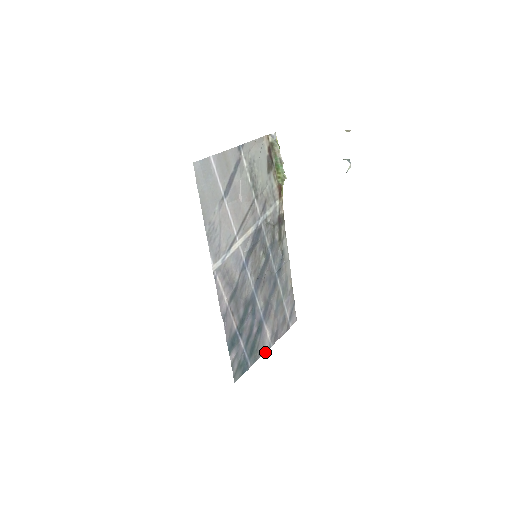
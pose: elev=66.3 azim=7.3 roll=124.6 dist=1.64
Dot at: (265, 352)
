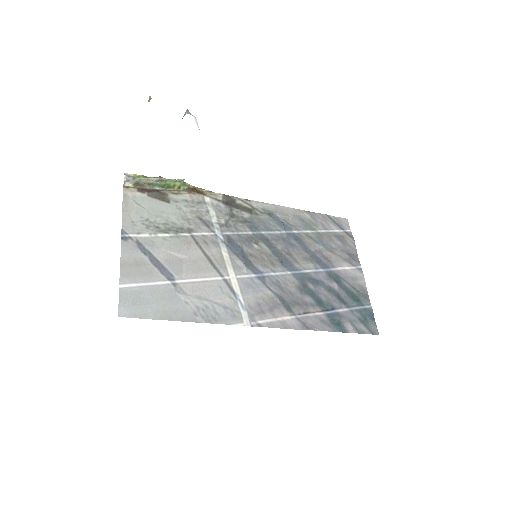
Dot at: (363, 279)
